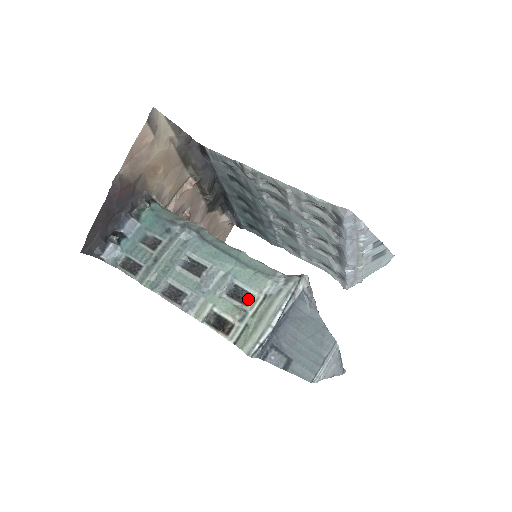
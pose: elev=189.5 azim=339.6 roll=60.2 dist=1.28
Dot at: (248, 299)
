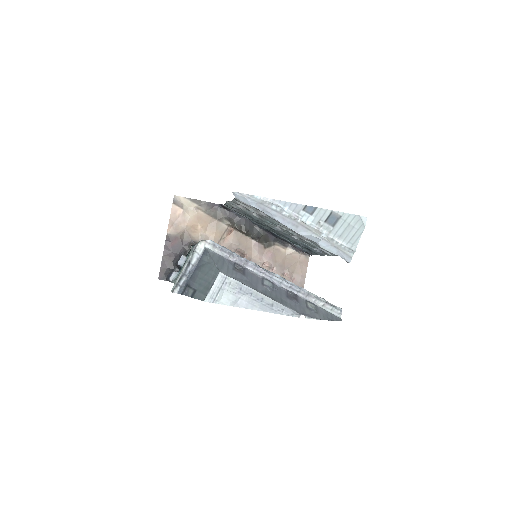
Dot at: occluded
